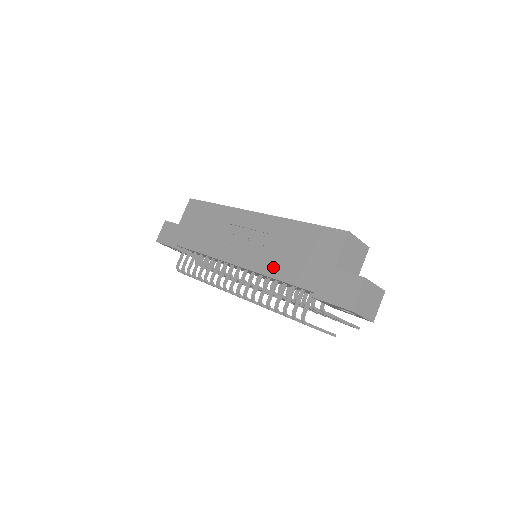
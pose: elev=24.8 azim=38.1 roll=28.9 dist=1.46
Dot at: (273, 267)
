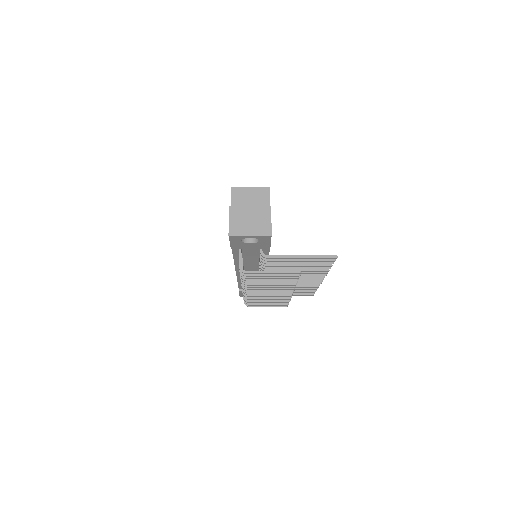
Dot at: occluded
